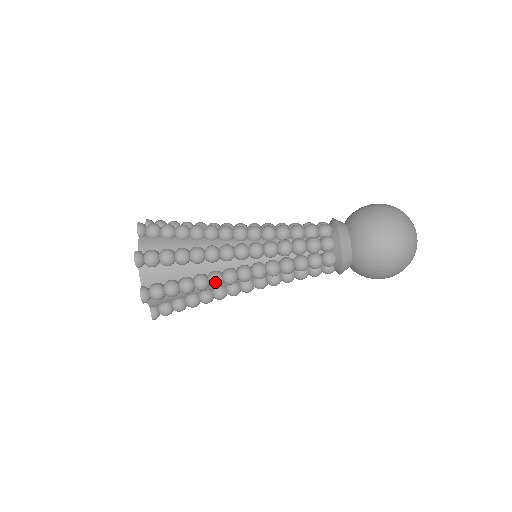
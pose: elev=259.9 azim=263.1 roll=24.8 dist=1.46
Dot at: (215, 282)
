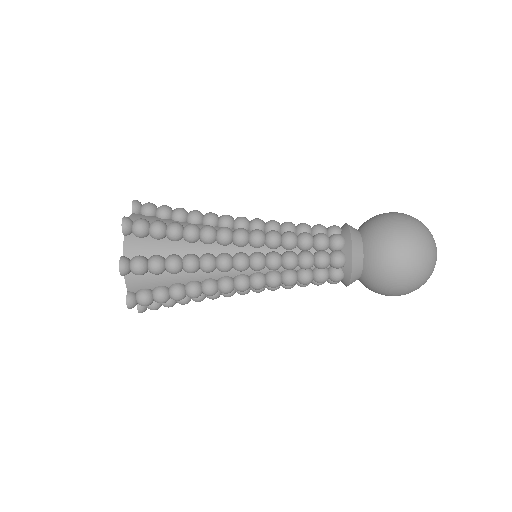
Dot at: (209, 293)
